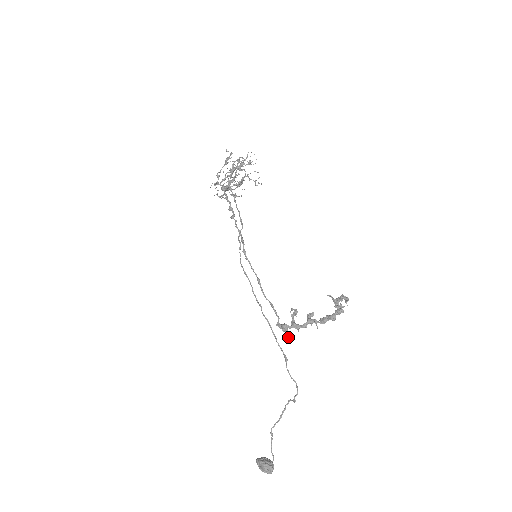
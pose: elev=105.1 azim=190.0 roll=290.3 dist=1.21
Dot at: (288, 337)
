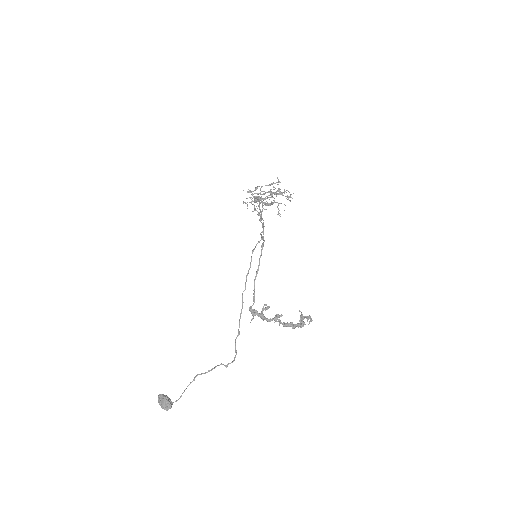
Dot at: occluded
